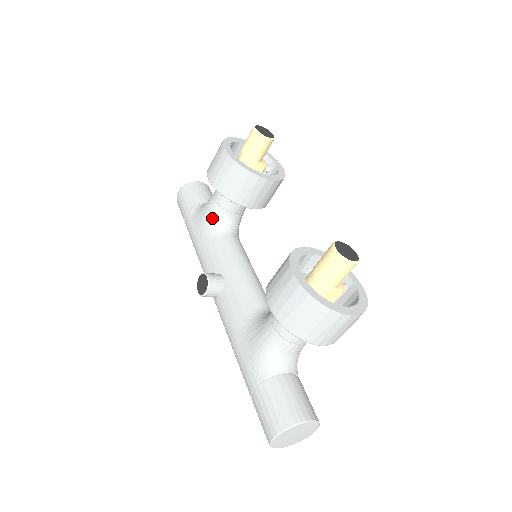
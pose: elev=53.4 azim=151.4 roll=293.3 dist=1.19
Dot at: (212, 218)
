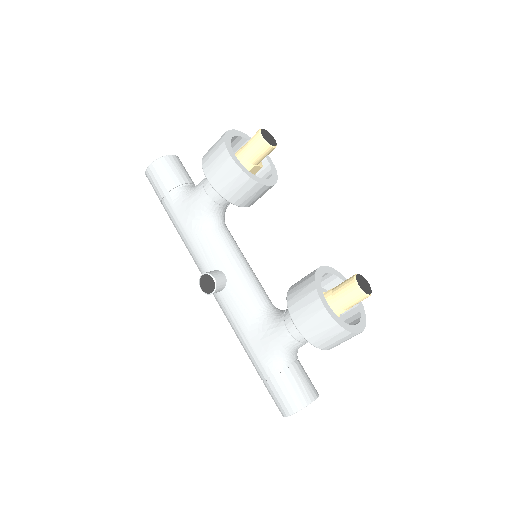
Dot at: (203, 211)
